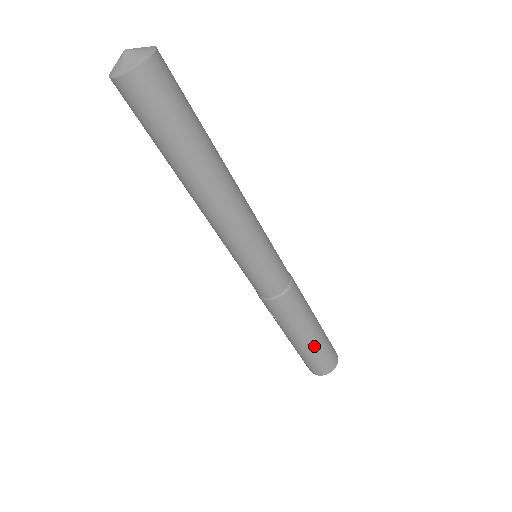
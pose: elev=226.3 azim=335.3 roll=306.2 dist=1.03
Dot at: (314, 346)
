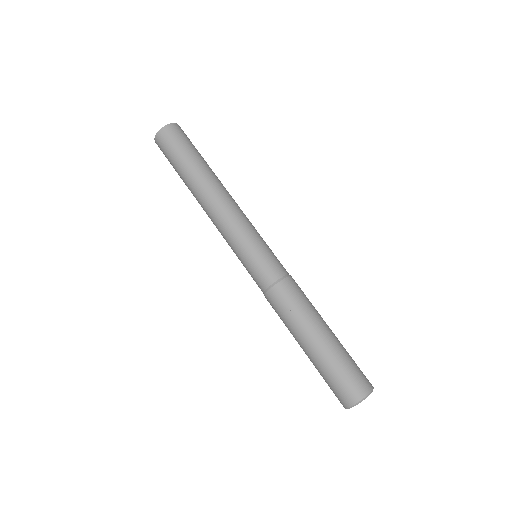
Dot at: (338, 345)
